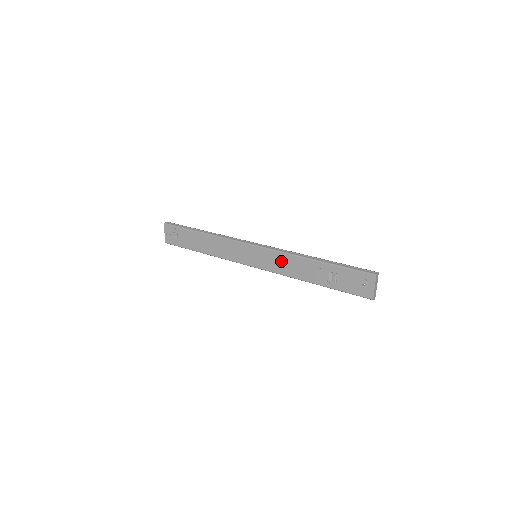
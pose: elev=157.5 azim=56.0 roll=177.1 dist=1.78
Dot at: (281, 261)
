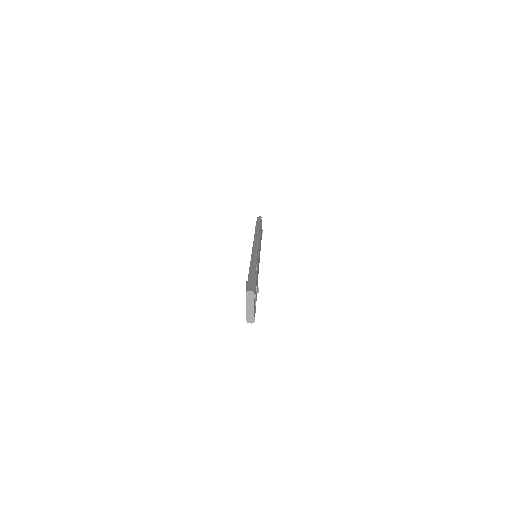
Dot at: occluded
